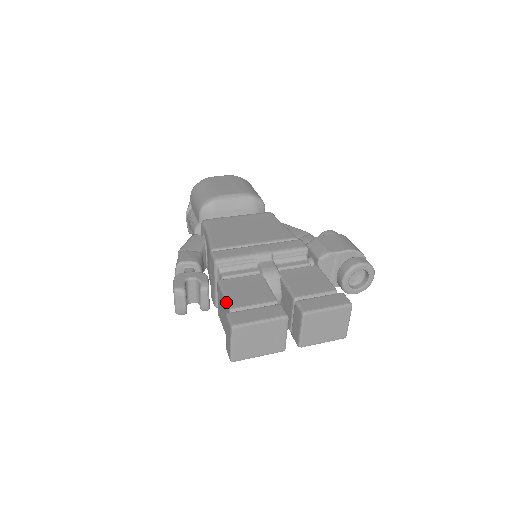
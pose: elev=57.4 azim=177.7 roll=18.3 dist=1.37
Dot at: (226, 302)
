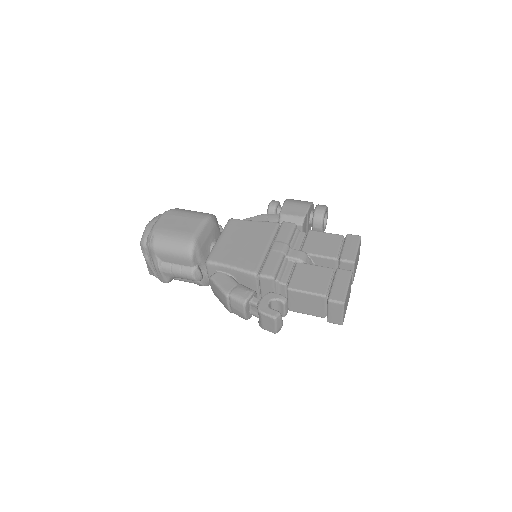
Dot at: (315, 295)
